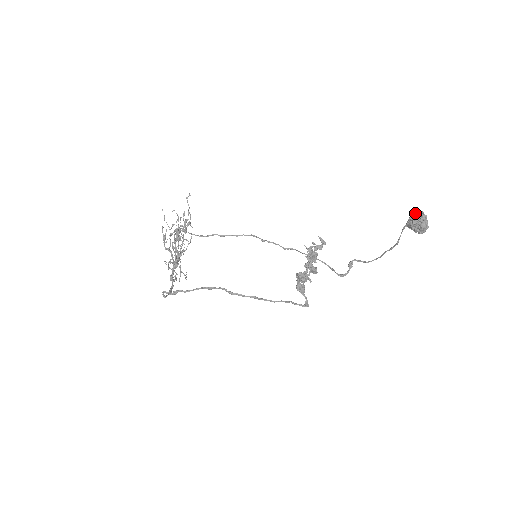
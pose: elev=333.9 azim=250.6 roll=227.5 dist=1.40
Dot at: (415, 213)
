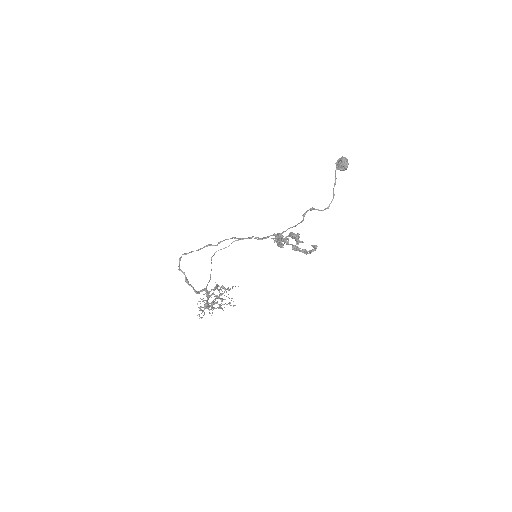
Dot at: occluded
